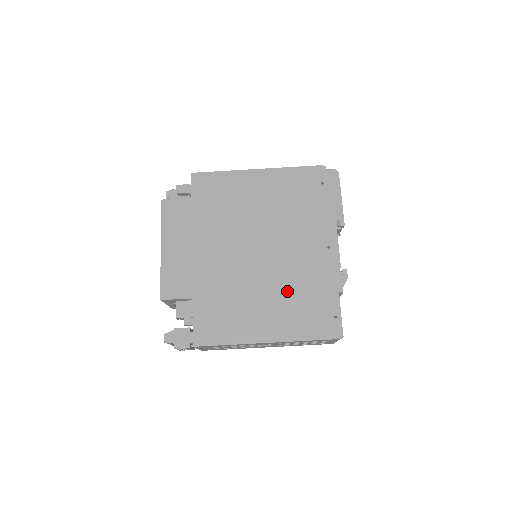
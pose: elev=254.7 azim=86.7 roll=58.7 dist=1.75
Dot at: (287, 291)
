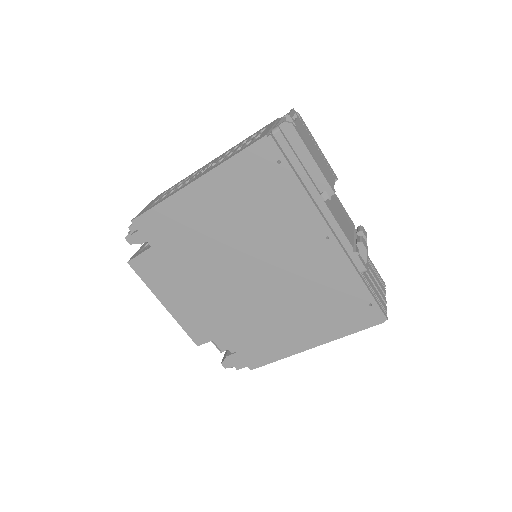
Dot at: (306, 299)
